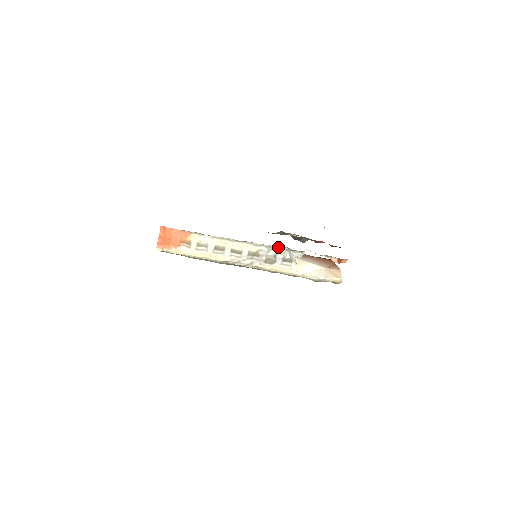
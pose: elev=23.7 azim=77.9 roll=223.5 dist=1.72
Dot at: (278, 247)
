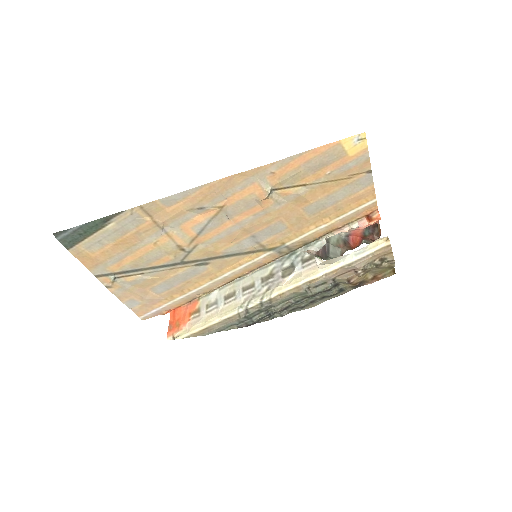
Dot at: (291, 253)
